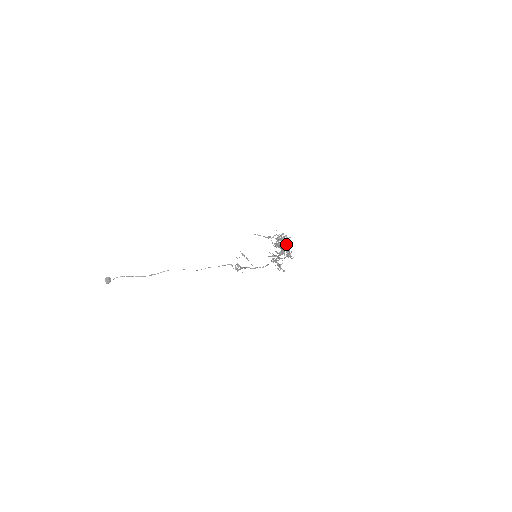
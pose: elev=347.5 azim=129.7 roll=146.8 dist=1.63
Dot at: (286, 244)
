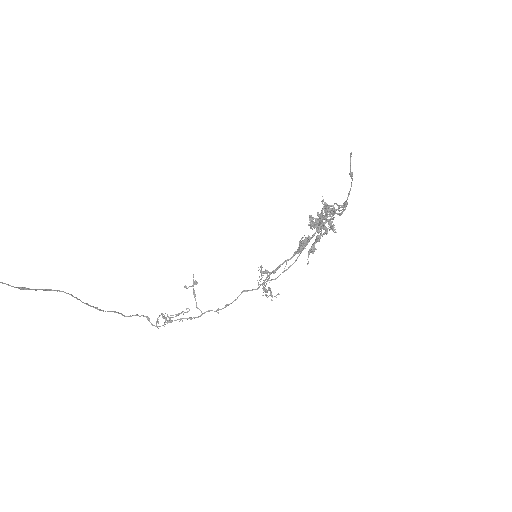
Dot at: (345, 207)
